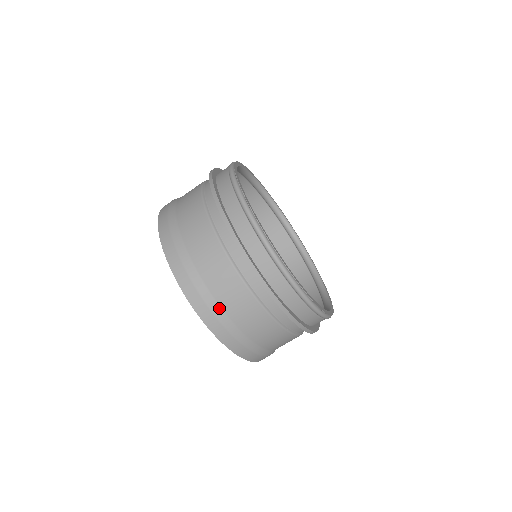
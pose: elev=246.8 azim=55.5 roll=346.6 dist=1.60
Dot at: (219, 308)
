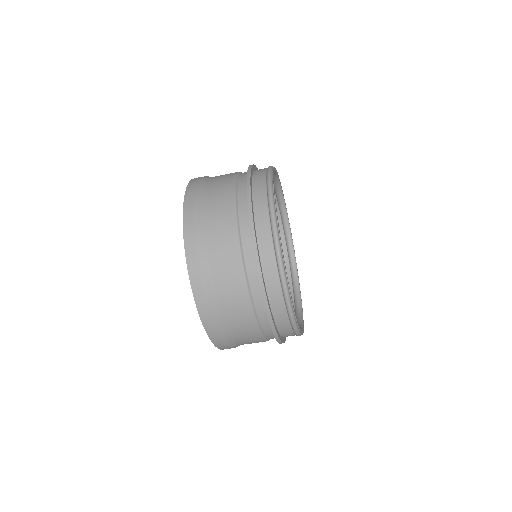
Dot at: (216, 301)
